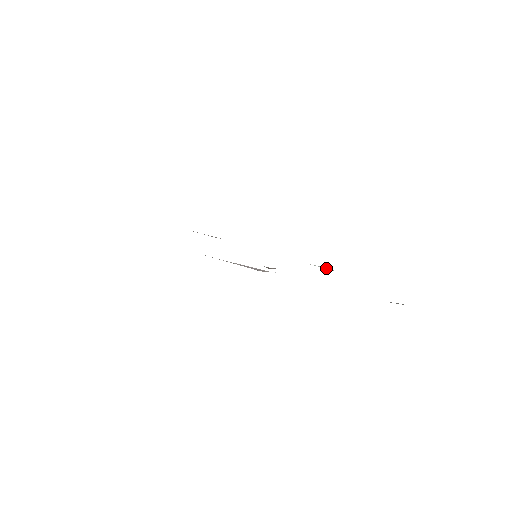
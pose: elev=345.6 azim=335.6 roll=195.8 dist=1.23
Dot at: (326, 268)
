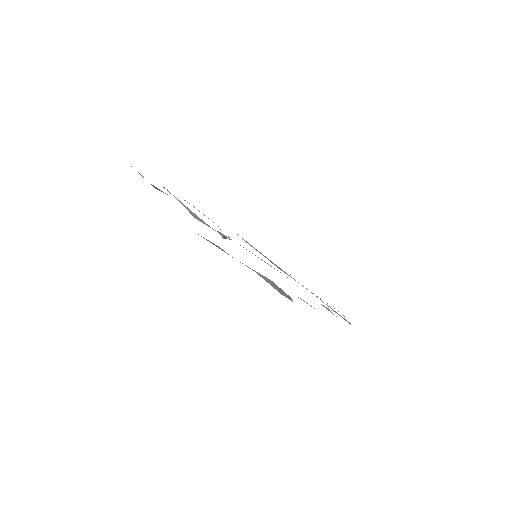
Dot at: (330, 311)
